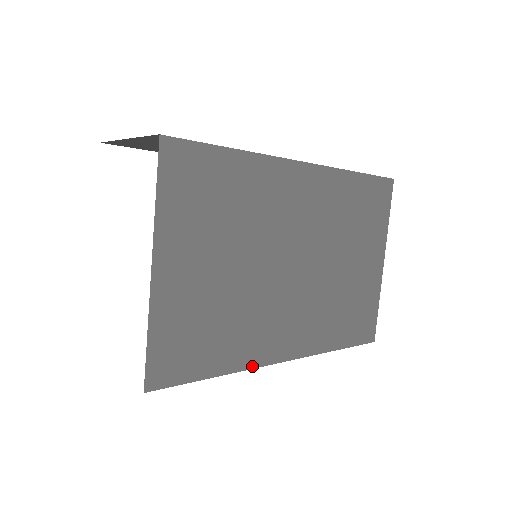
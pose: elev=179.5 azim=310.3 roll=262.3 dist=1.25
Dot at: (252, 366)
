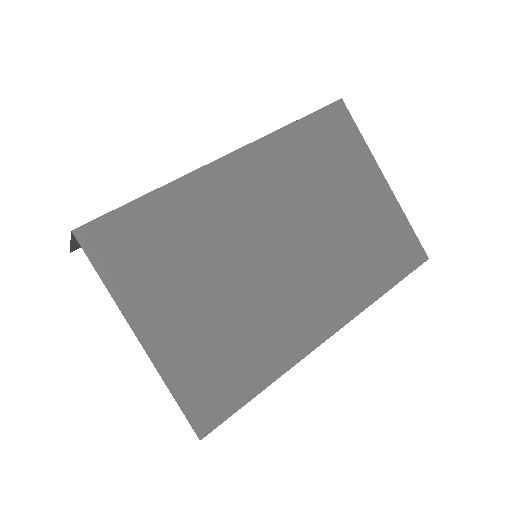
Dot at: (297, 360)
